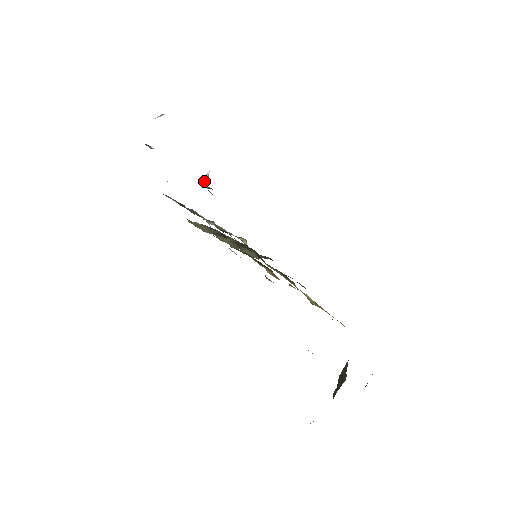
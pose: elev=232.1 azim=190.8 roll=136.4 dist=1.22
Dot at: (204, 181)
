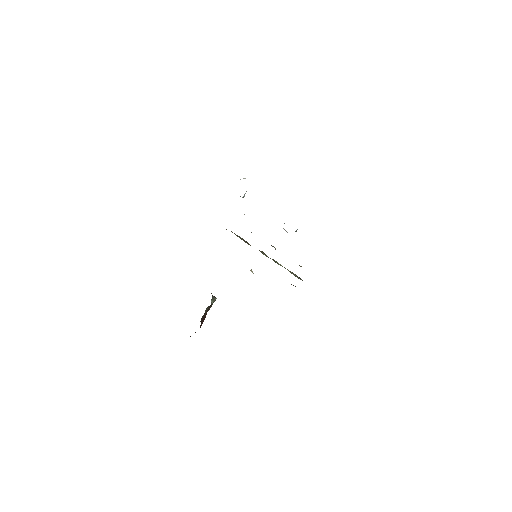
Dot at: occluded
